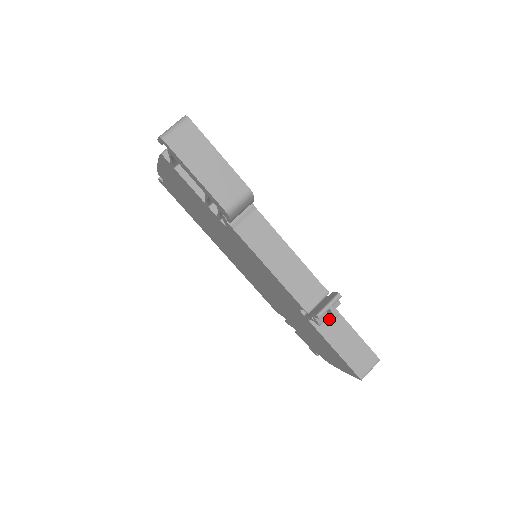
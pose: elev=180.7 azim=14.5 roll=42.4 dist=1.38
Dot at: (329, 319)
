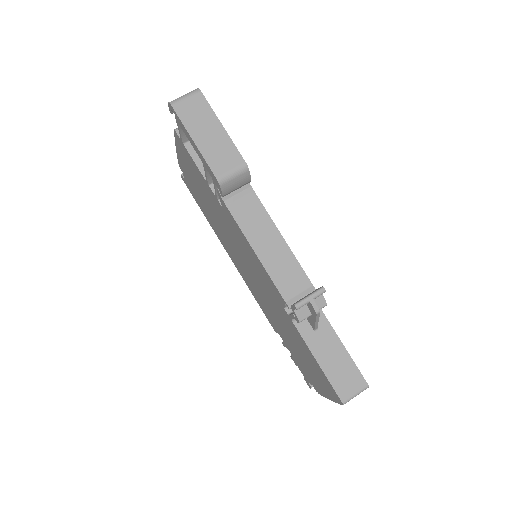
Dot at: (313, 321)
